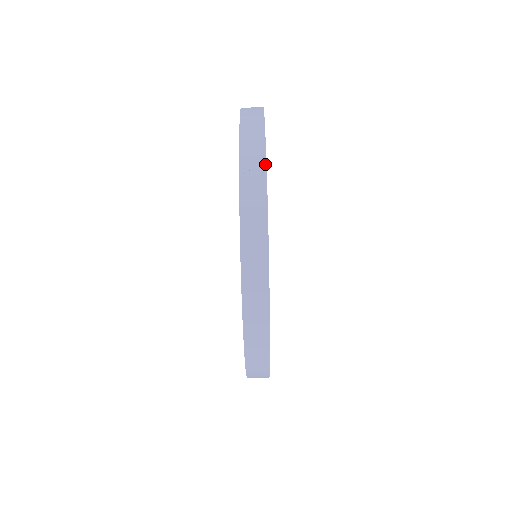
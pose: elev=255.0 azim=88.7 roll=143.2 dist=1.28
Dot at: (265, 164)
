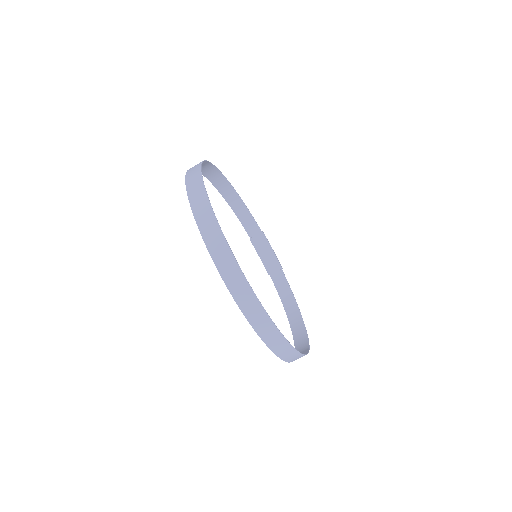
Dot at: (233, 257)
